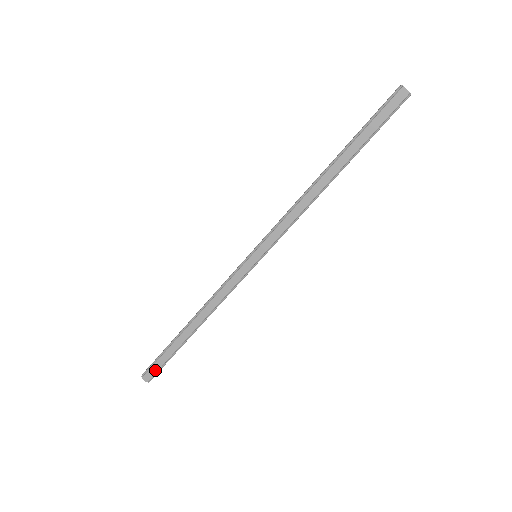
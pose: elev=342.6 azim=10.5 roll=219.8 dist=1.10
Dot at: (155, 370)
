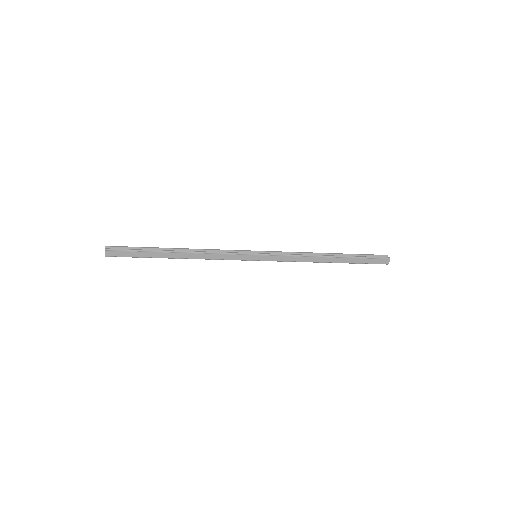
Dot at: (121, 255)
